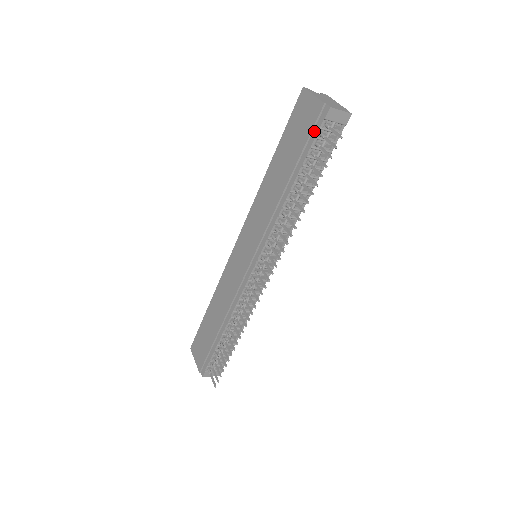
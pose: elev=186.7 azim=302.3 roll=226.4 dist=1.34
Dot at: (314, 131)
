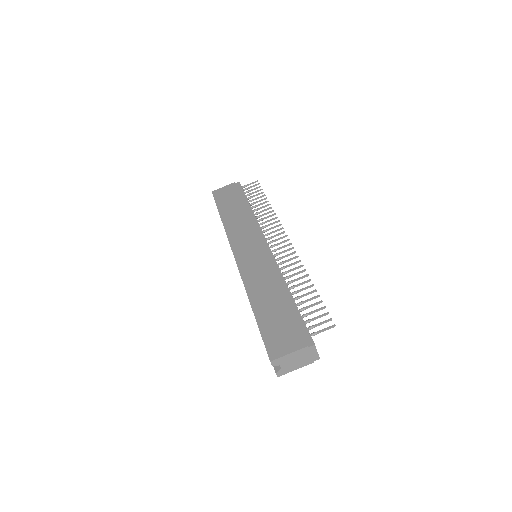
Dot at: (239, 190)
